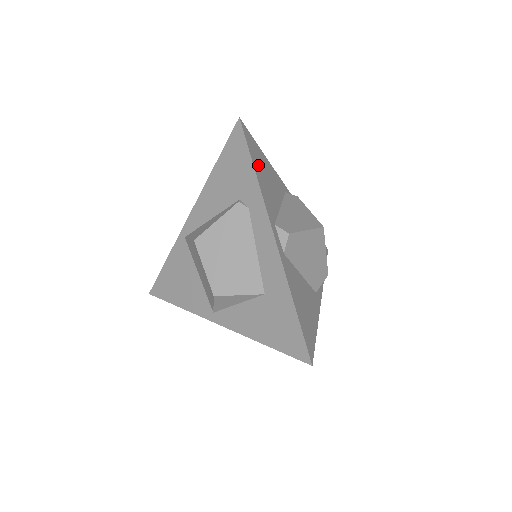
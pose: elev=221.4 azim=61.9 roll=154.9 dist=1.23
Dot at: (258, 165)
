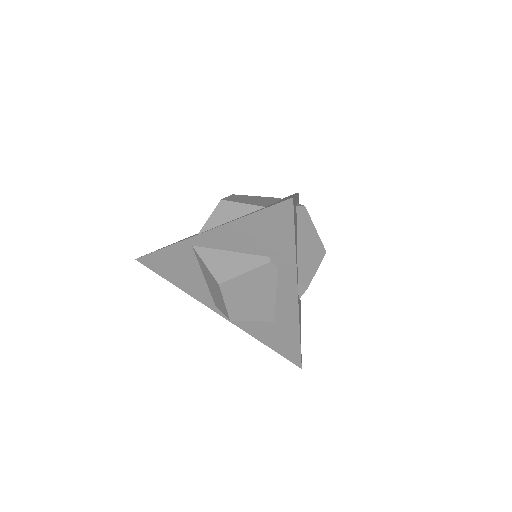
Dot at: (295, 231)
